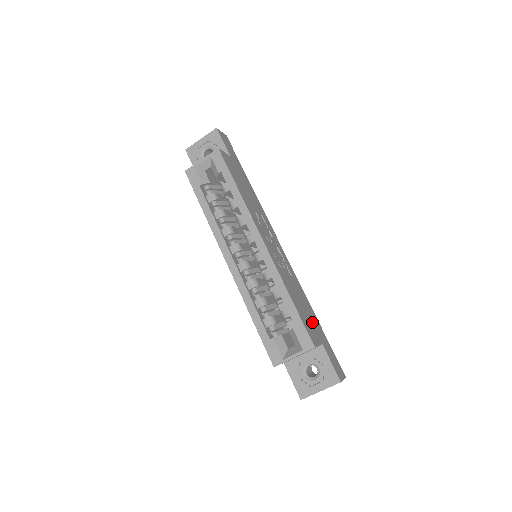
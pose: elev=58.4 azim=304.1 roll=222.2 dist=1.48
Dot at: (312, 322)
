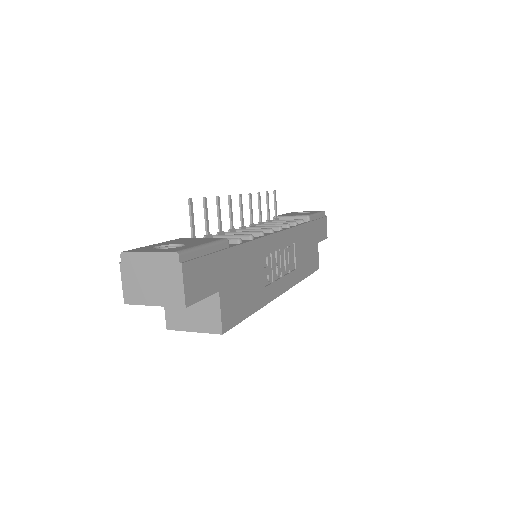
Dot at: (311, 244)
